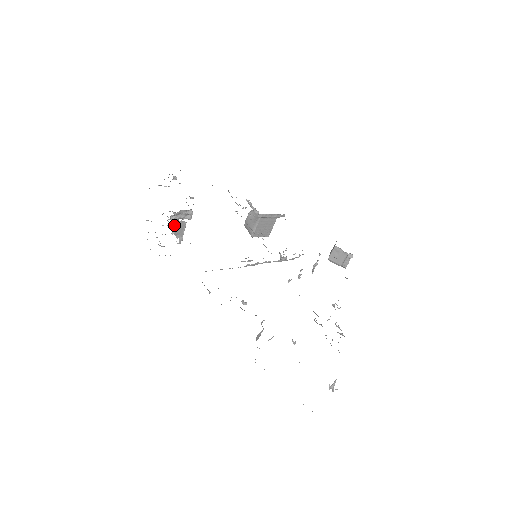
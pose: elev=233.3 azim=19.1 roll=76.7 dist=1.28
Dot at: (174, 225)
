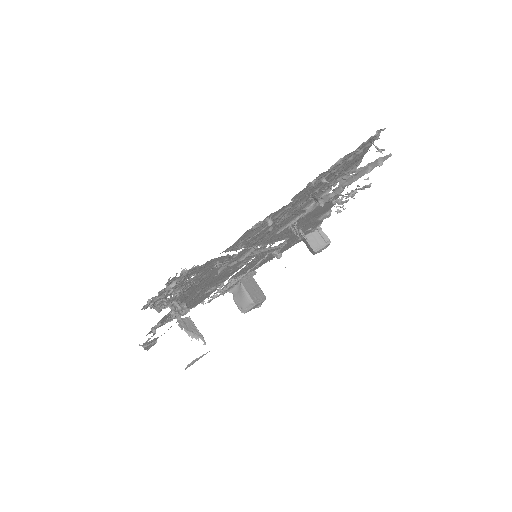
Dot at: (182, 325)
